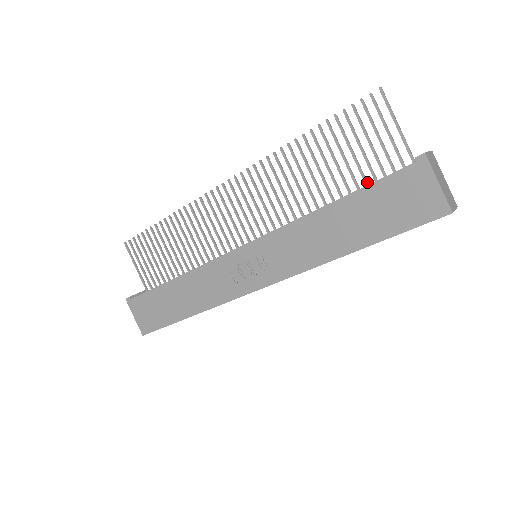
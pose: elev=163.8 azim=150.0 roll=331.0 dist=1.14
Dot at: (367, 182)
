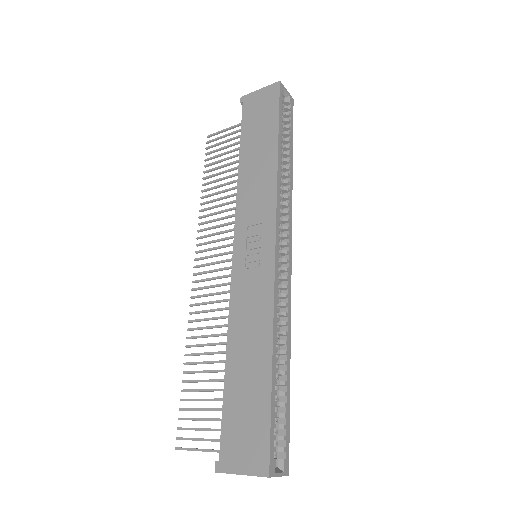
Dot at: occluded
